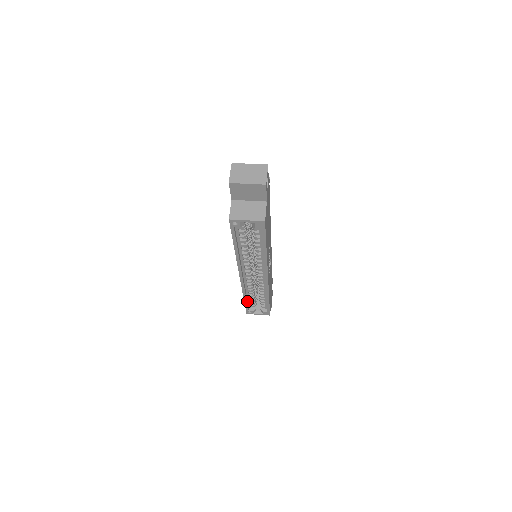
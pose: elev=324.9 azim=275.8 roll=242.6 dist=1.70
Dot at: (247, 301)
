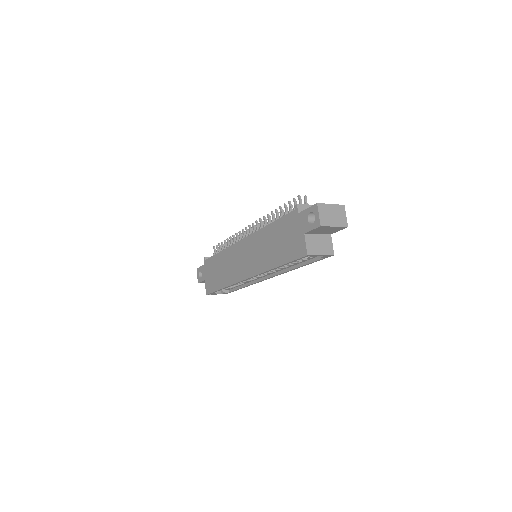
Dot at: occluded
